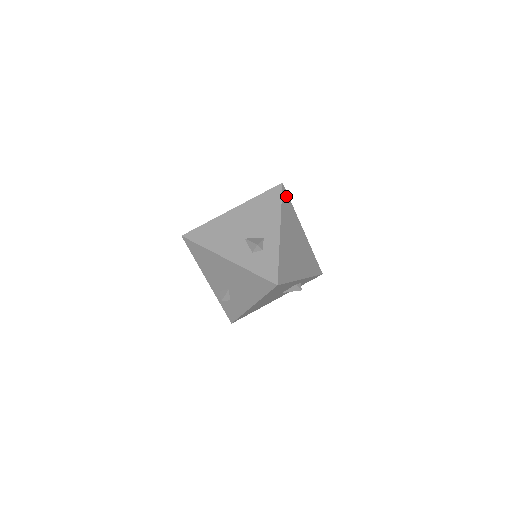
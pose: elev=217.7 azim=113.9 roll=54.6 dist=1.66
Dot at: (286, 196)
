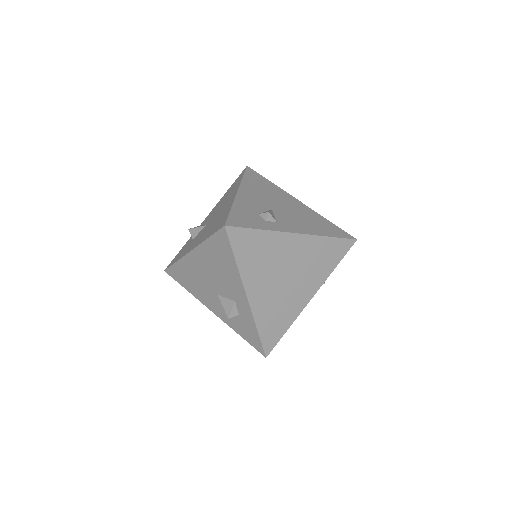
Dot at: (241, 234)
